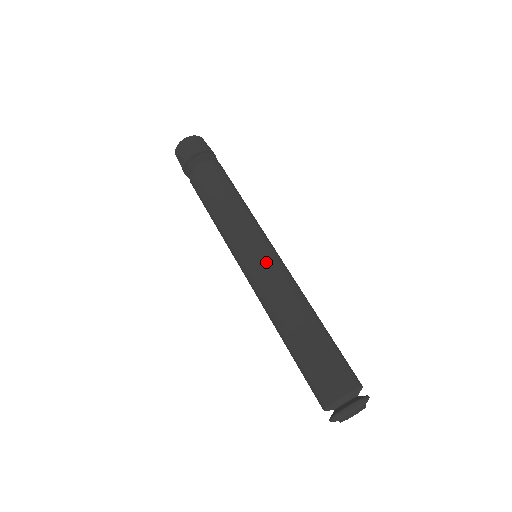
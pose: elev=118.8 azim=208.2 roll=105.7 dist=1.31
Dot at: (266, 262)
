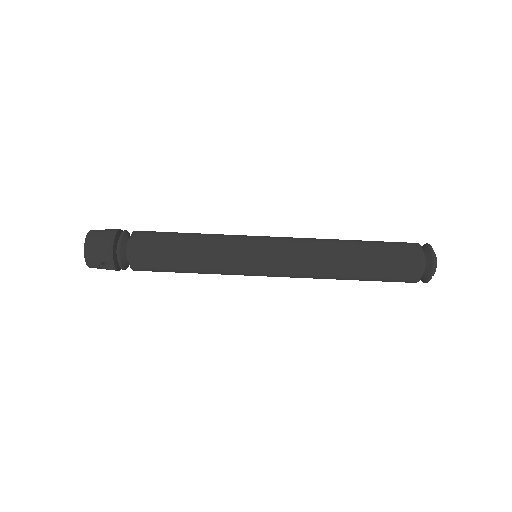
Dot at: (277, 250)
